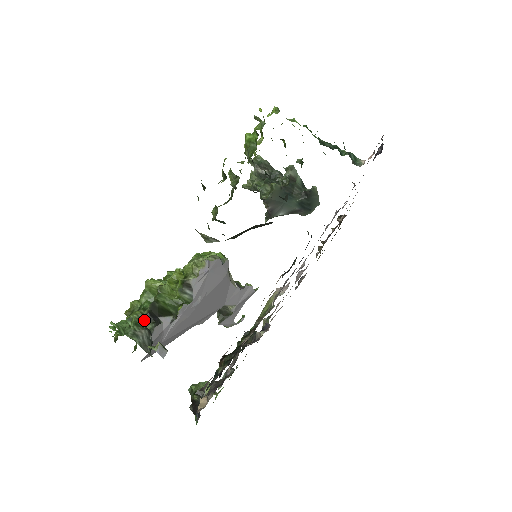
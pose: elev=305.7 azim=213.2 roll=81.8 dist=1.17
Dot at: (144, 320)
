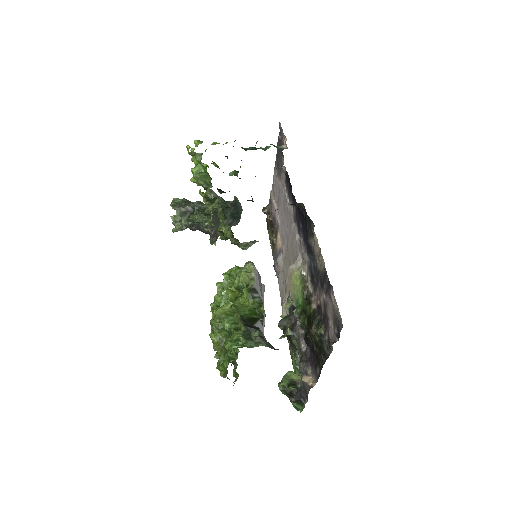
Dot at: (247, 334)
